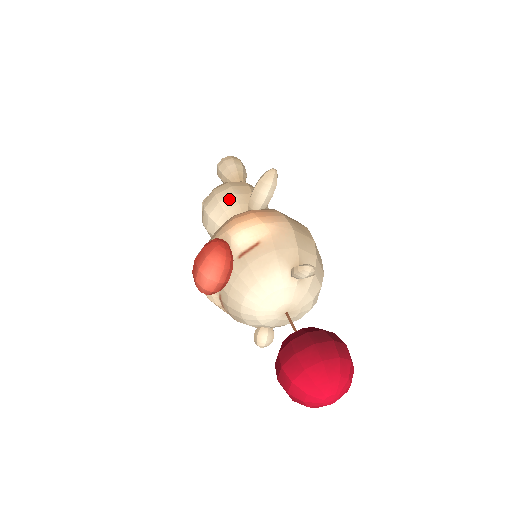
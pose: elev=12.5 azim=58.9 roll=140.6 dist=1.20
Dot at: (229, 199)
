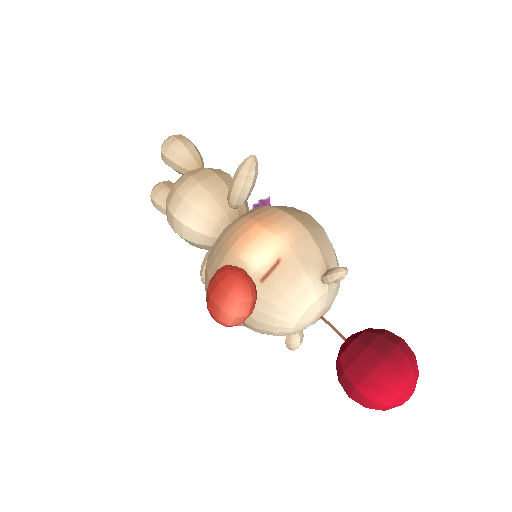
Dot at: (203, 200)
